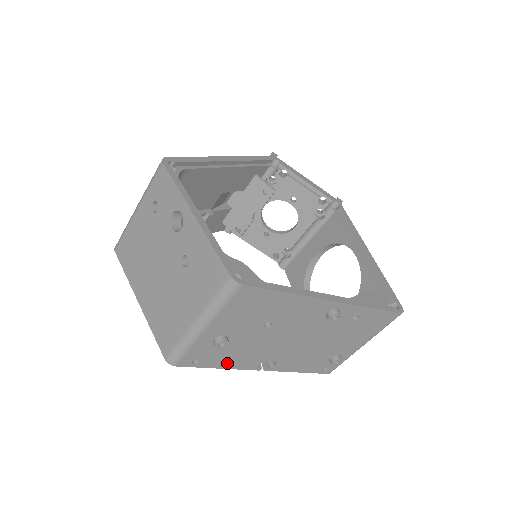
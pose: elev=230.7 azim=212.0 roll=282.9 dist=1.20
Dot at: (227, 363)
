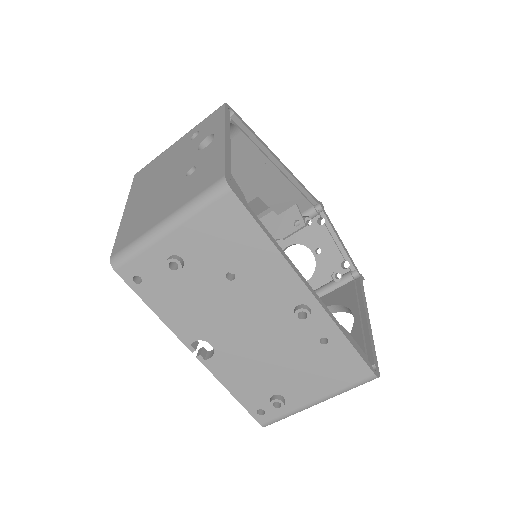
Dot at: (166, 310)
